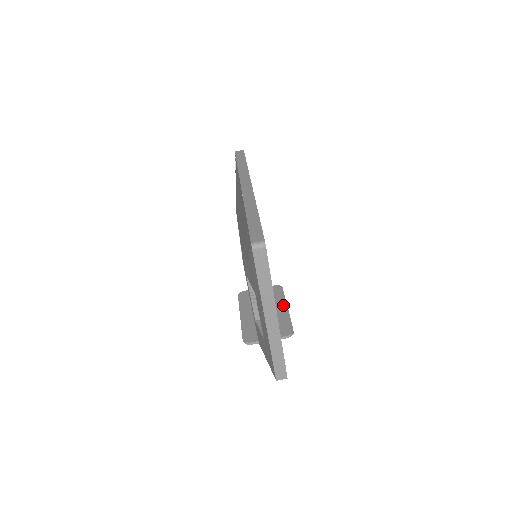
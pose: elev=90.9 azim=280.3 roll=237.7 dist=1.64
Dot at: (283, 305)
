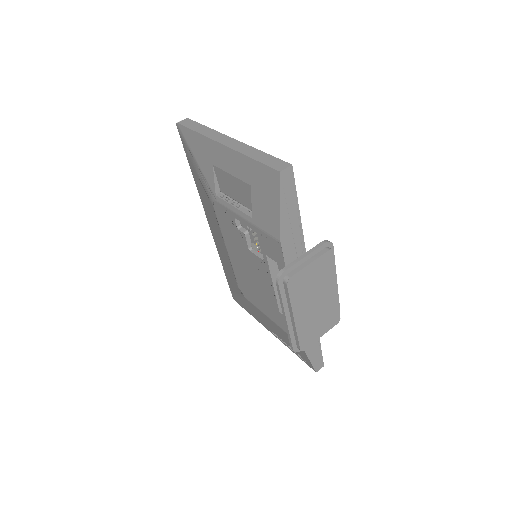
Dot at: occluded
